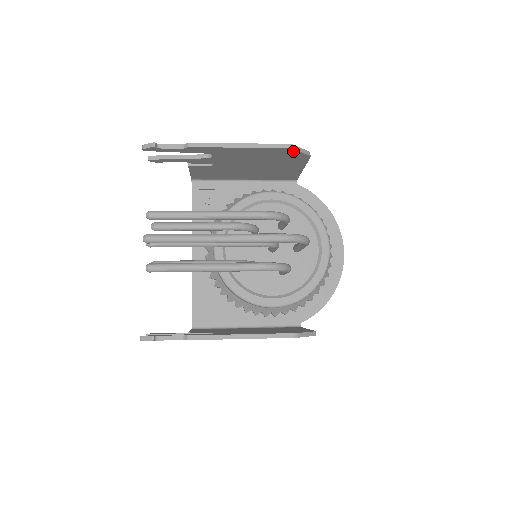
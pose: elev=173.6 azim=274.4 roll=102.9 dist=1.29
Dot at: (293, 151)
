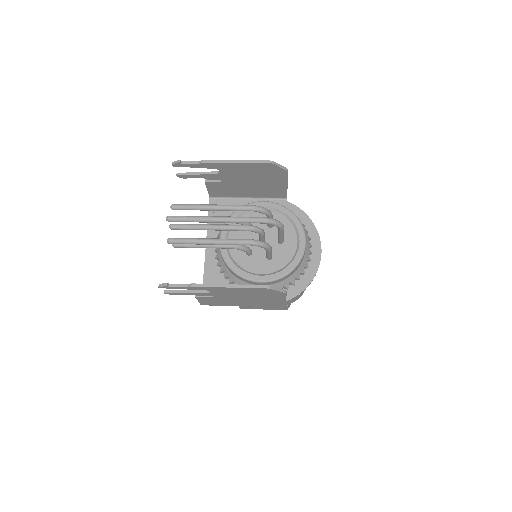
Dot at: (274, 166)
